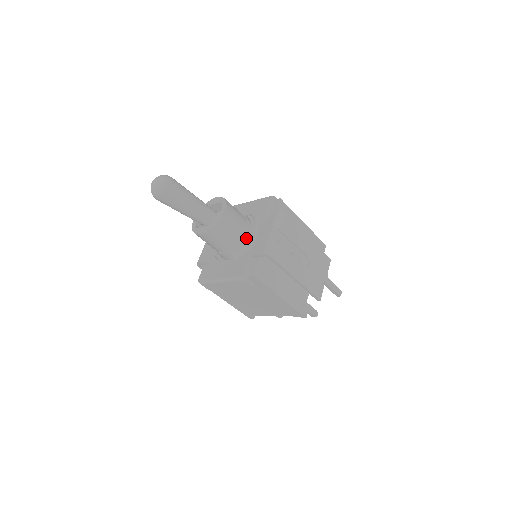
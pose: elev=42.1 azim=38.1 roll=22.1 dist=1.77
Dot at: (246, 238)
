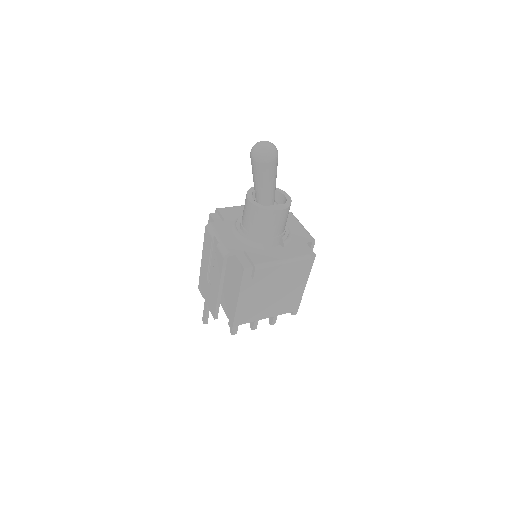
Dot at: (285, 227)
